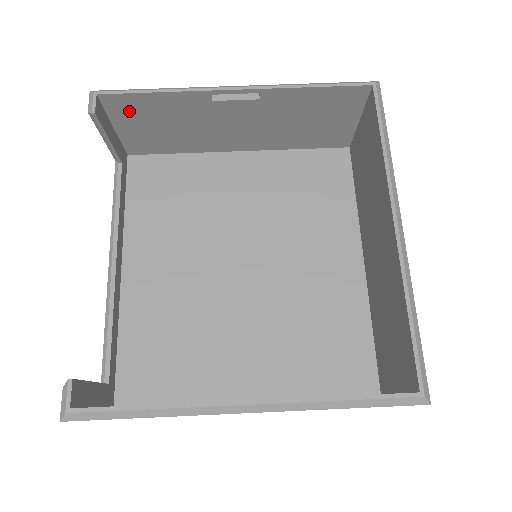
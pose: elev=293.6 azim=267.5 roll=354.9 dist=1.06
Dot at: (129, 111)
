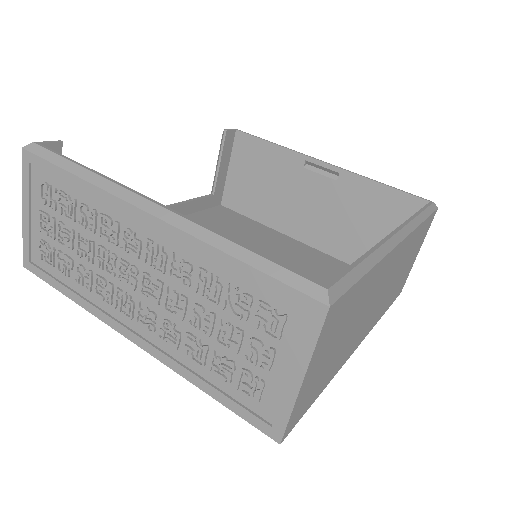
Dot at: (246, 155)
